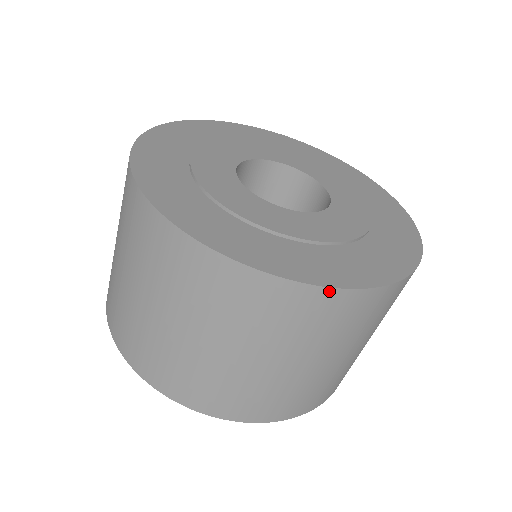
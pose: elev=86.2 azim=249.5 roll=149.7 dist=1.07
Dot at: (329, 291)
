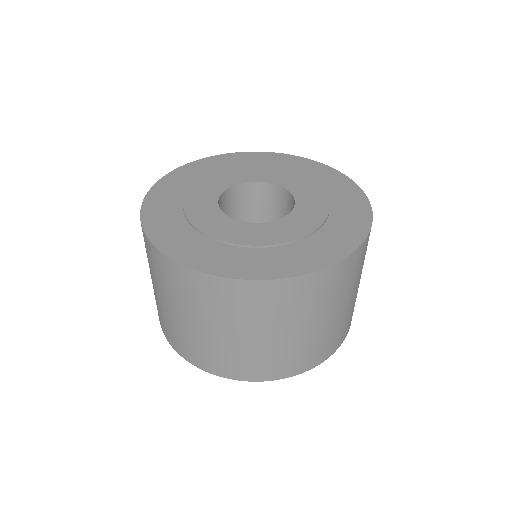
Dot at: (308, 276)
